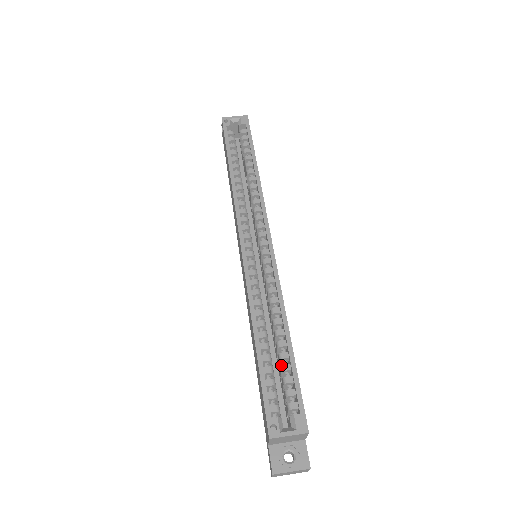
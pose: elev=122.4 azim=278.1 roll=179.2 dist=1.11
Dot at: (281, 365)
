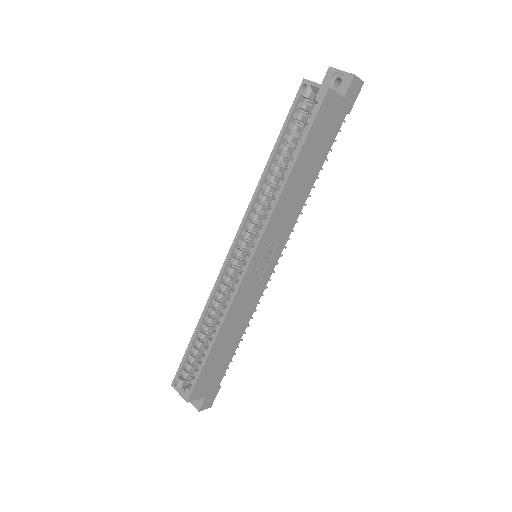
Dot at: (202, 354)
